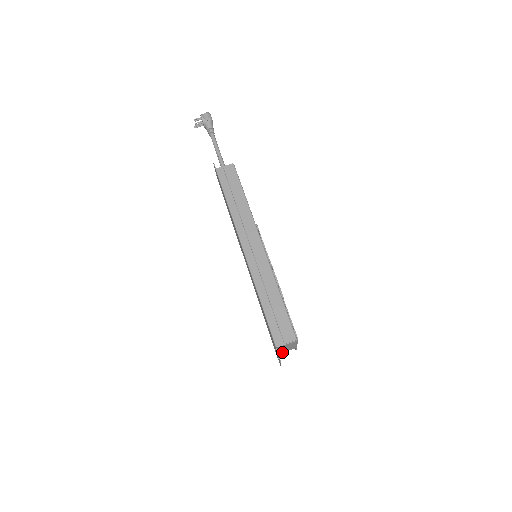
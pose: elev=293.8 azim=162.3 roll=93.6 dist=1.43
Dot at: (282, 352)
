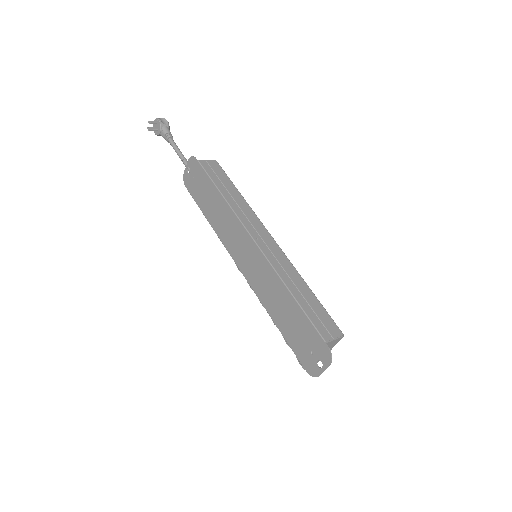
Dot at: occluded
